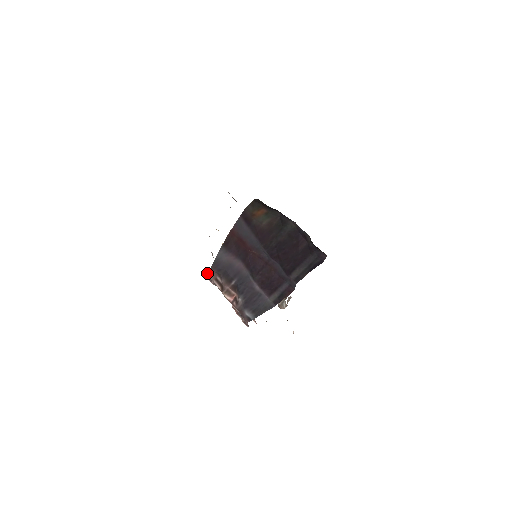
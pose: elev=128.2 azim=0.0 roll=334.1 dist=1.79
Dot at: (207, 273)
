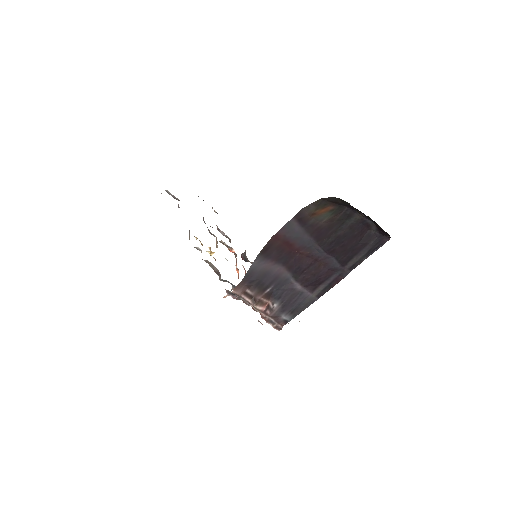
Dot at: (233, 289)
